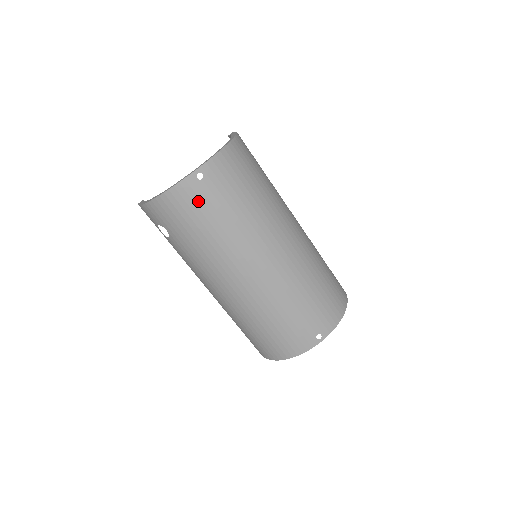
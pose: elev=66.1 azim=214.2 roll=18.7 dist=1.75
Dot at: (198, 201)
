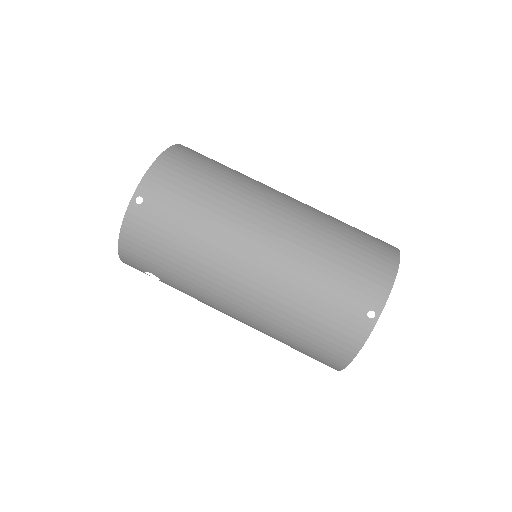
Dot at: (150, 226)
